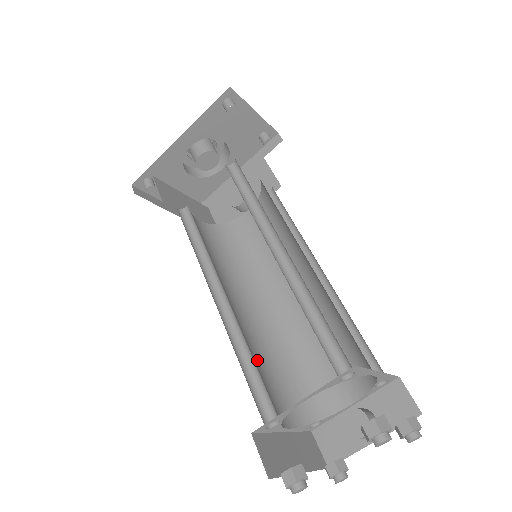
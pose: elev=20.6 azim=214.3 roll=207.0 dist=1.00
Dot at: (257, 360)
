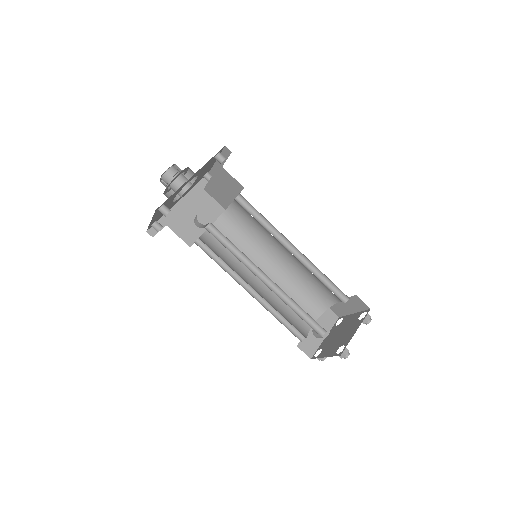
Dot at: occluded
